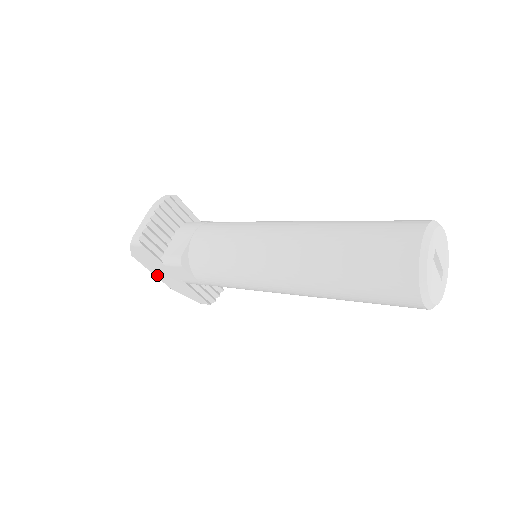
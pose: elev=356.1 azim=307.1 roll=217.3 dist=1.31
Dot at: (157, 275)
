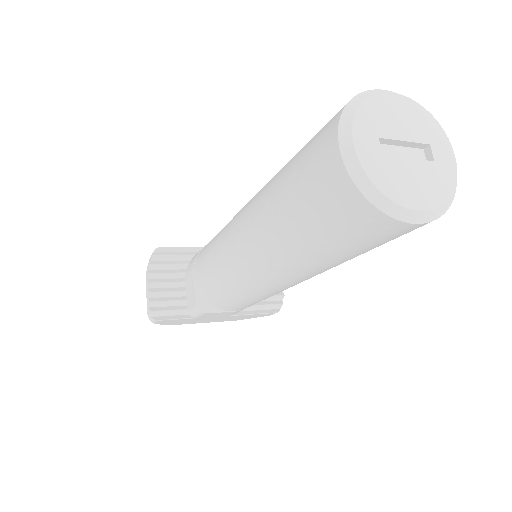
Dot at: (209, 322)
